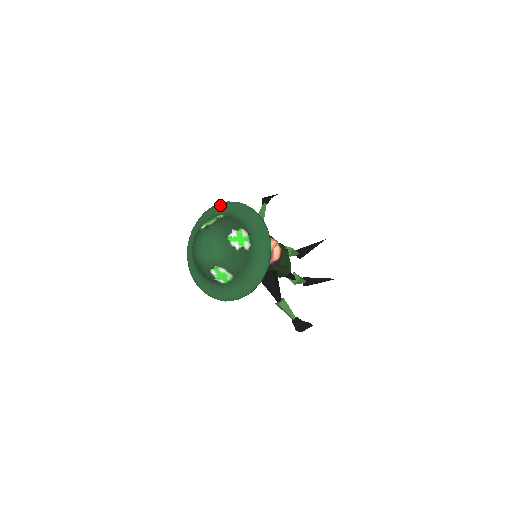
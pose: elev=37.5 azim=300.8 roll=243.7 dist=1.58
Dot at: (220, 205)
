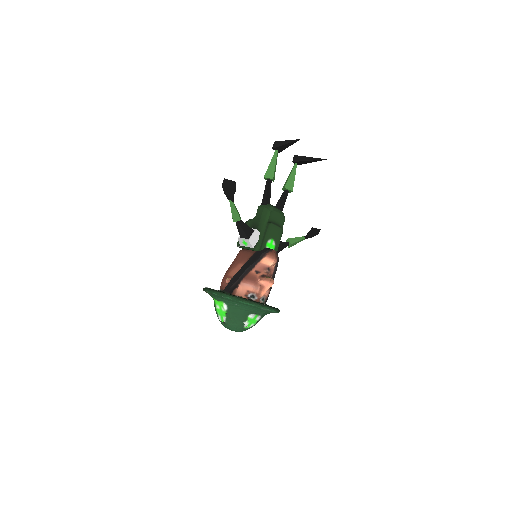
Dot at: (216, 296)
